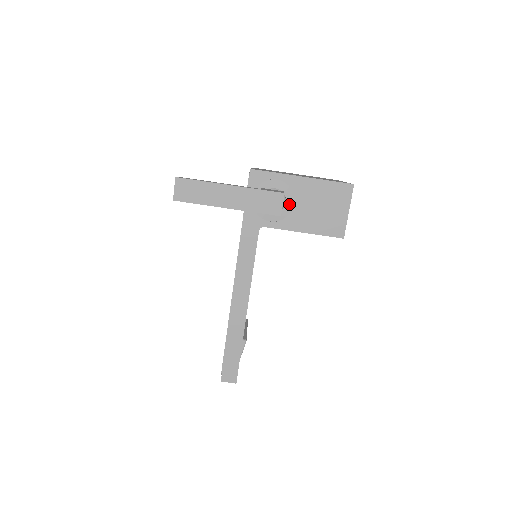
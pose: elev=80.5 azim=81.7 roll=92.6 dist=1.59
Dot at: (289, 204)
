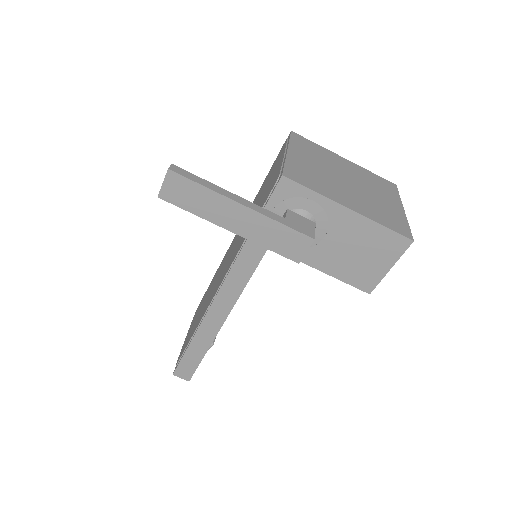
Dot at: (317, 235)
